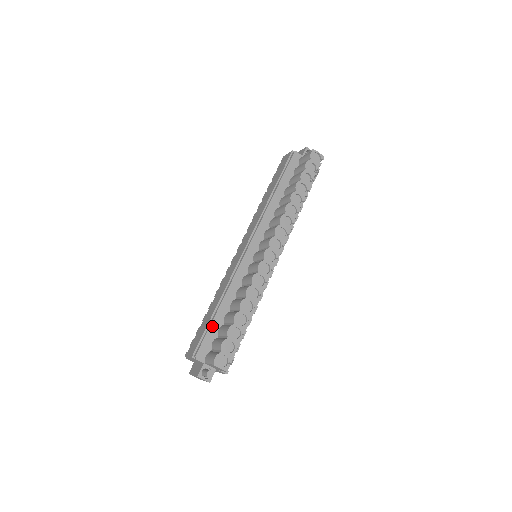
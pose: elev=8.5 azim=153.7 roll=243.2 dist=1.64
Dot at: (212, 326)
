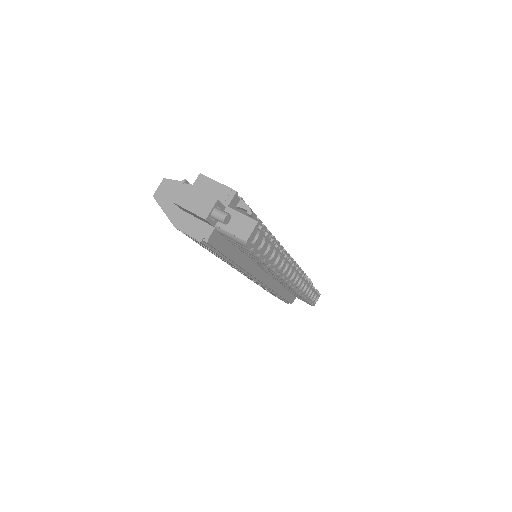
Dot at: (286, 298)
